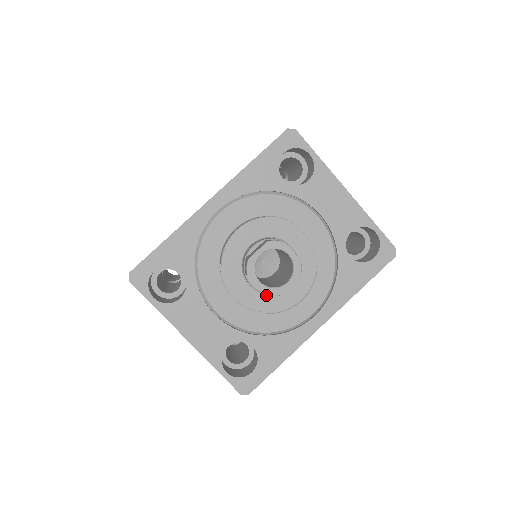
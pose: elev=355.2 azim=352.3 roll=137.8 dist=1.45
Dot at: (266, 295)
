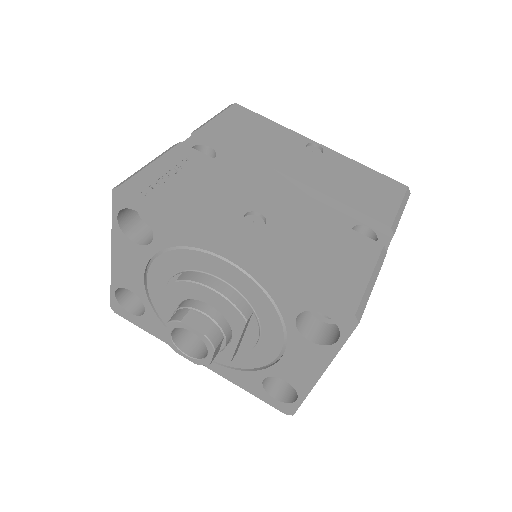
Dot at: occluded
